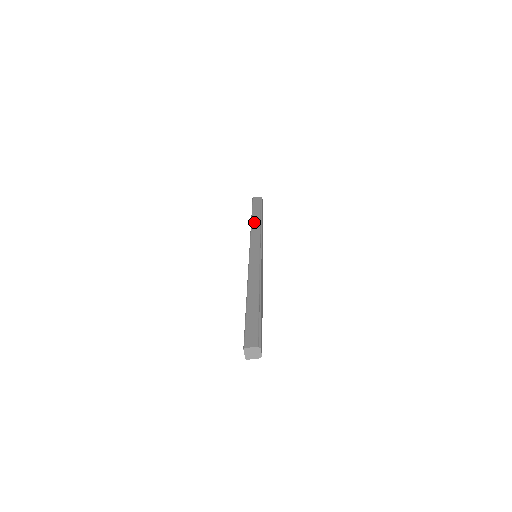
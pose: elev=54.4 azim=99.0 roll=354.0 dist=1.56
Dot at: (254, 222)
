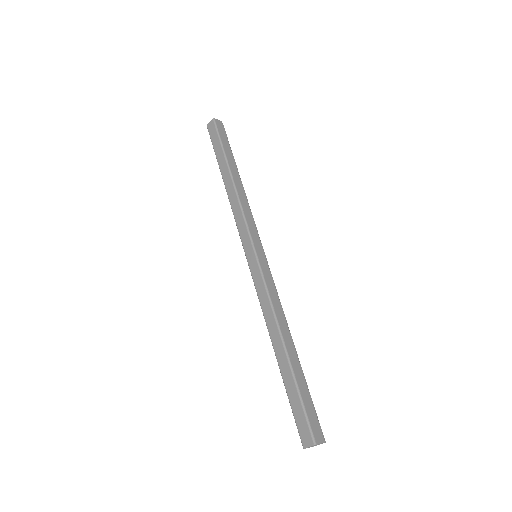
Dot at: (237, 183)
